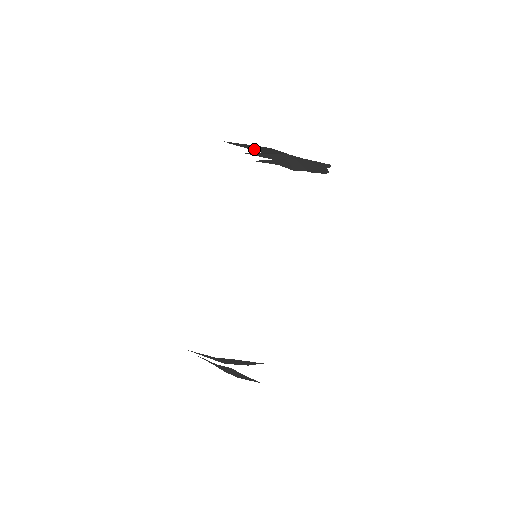
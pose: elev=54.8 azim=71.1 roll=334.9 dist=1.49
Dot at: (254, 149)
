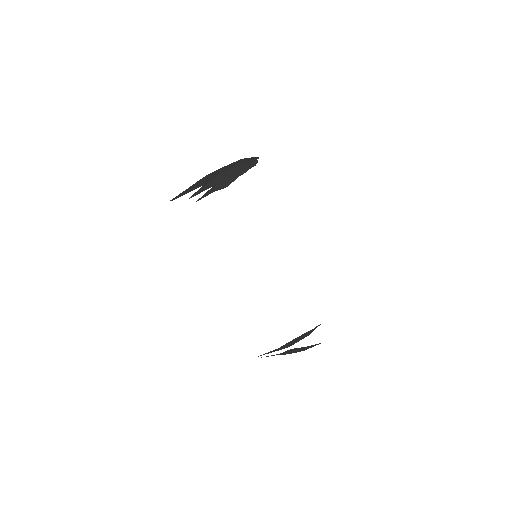
Dot at: (193, 189)
